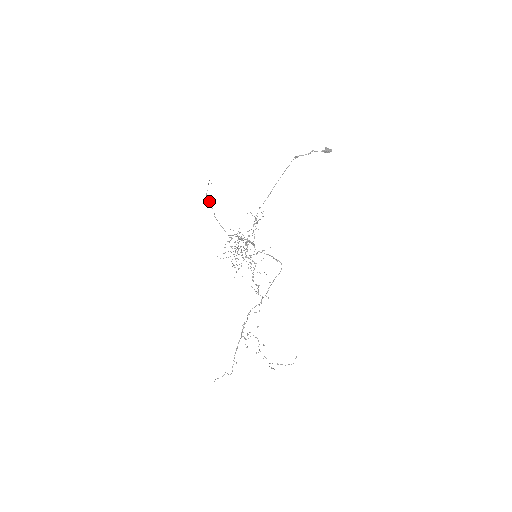
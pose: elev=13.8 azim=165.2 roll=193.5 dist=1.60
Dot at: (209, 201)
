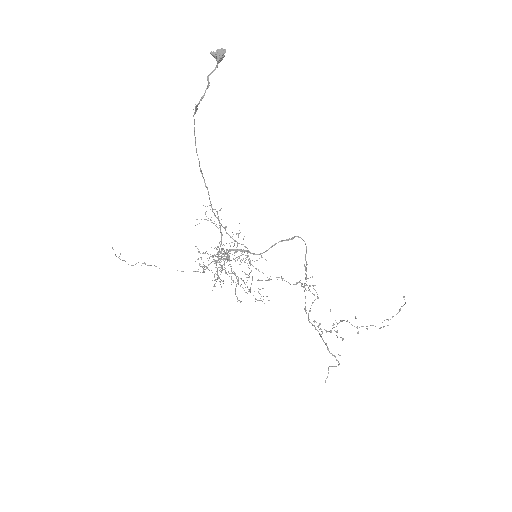
Dot at: (136, 263)
